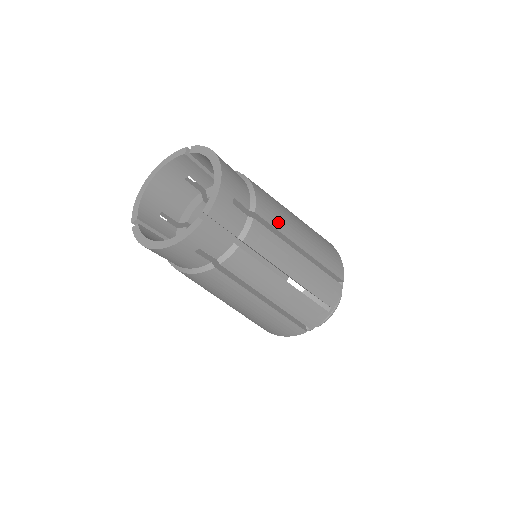
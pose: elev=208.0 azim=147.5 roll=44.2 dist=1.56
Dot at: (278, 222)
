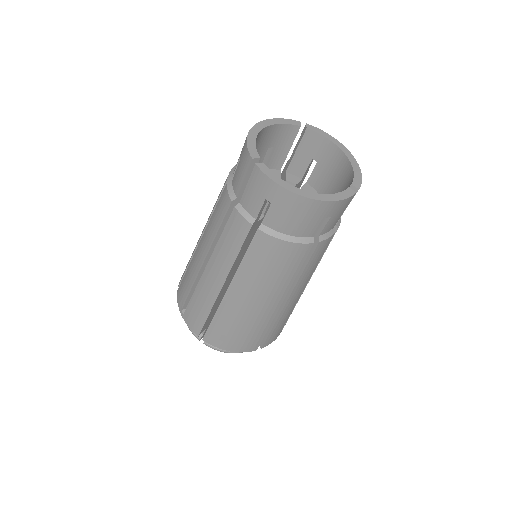
Dot at: occluded
